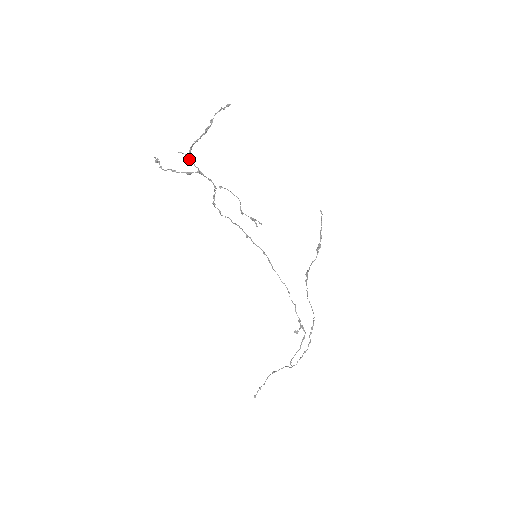
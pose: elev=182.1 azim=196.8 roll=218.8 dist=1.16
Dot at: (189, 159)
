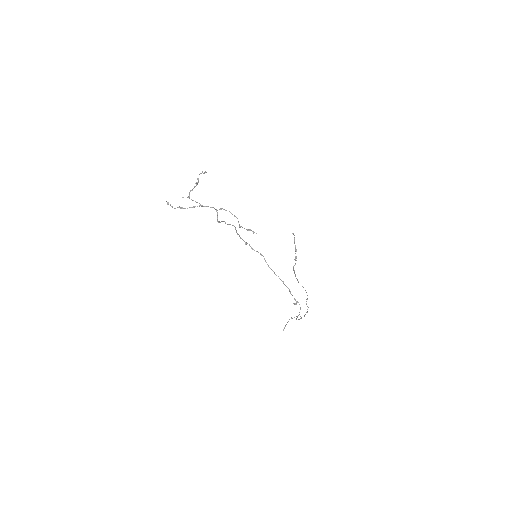
Dot at: (191, 199)
